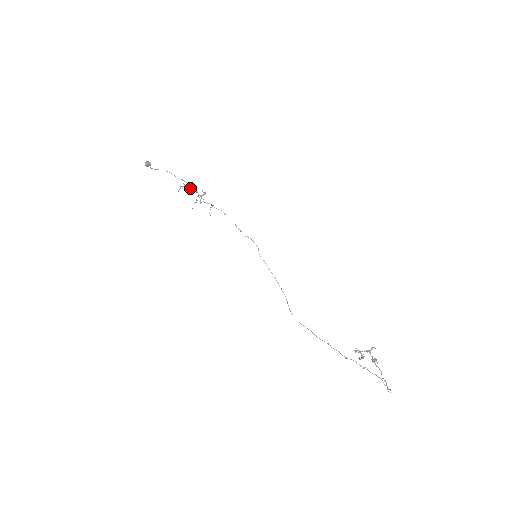
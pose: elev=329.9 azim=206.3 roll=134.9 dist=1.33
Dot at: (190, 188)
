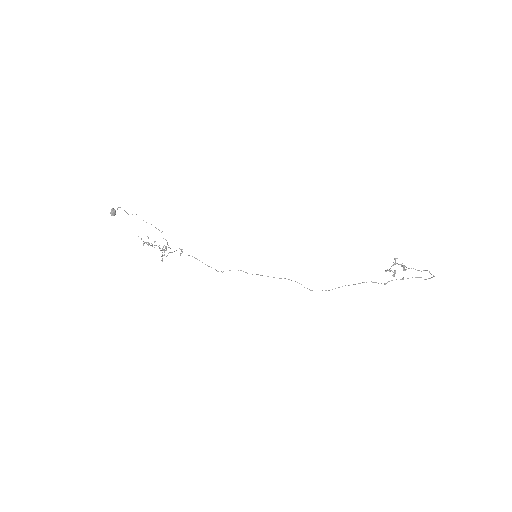
Dot at: (151, 245)
